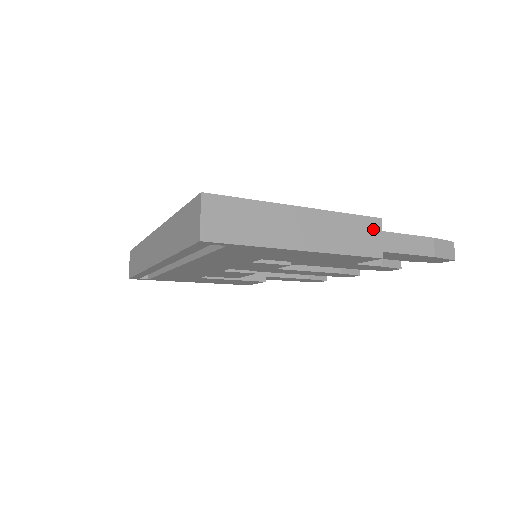
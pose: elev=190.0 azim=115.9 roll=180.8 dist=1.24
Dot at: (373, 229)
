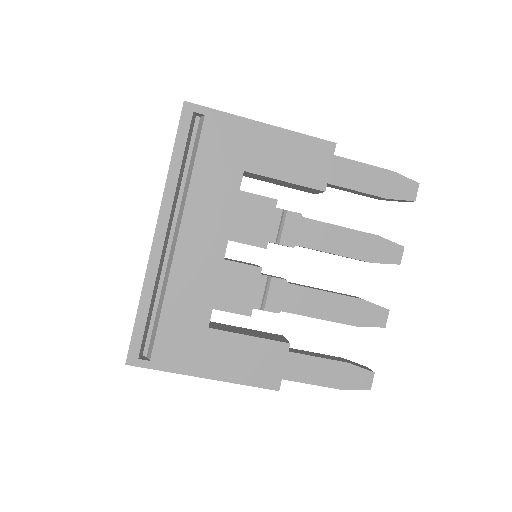
Dot at: occluded
